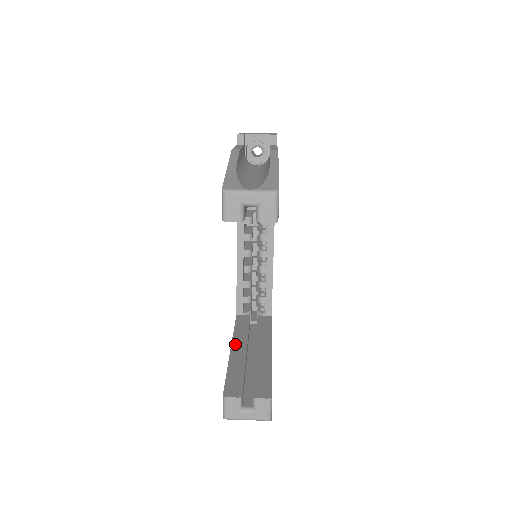
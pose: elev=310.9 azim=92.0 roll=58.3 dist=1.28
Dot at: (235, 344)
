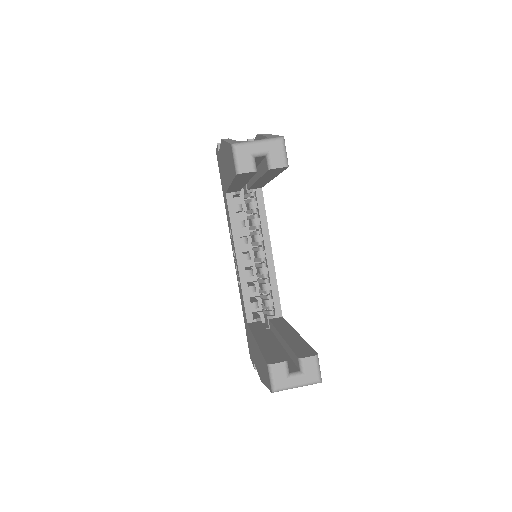
Dot at: (258, 337)
